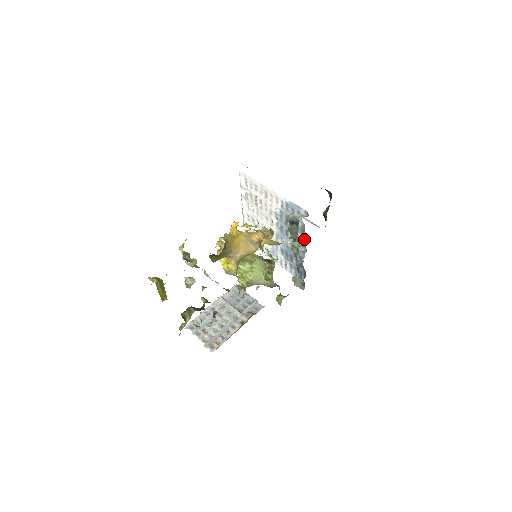
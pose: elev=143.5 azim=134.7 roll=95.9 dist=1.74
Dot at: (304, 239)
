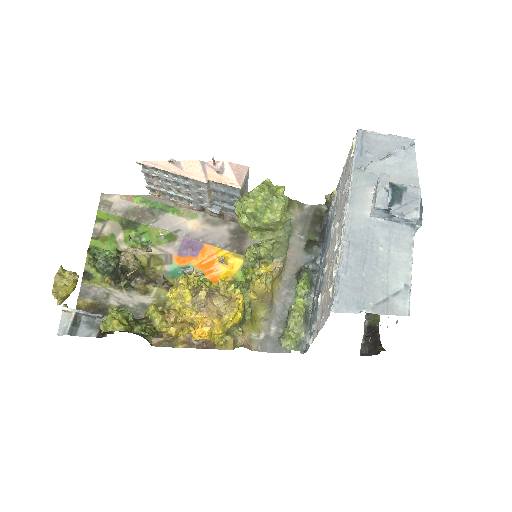
Dot at: (314, 297)
